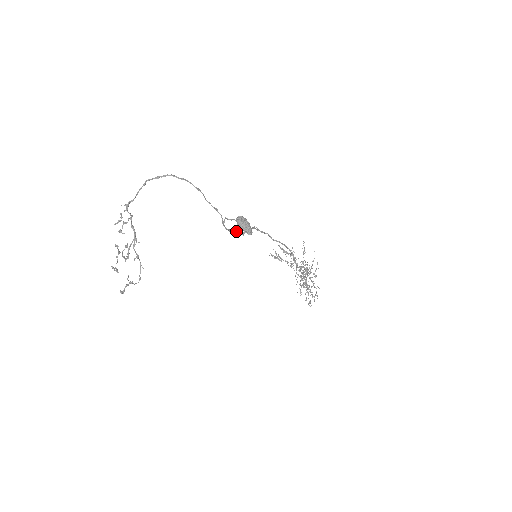
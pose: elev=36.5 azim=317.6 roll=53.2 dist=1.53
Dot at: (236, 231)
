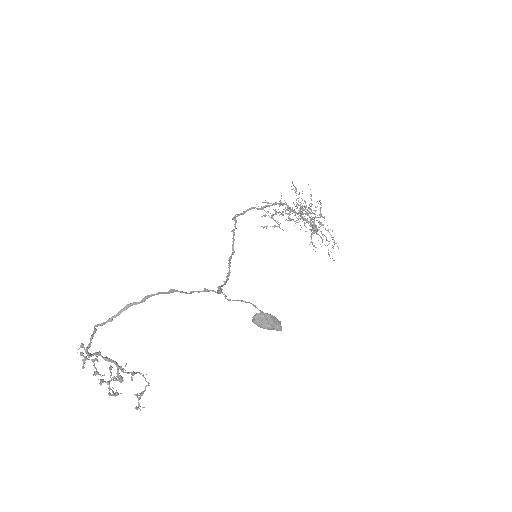
Dot at: (228, 263)
